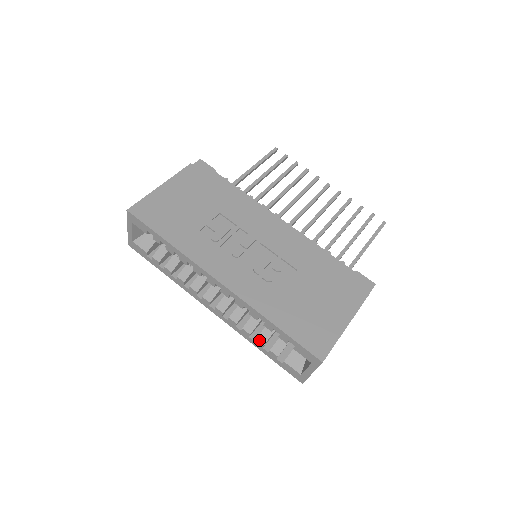
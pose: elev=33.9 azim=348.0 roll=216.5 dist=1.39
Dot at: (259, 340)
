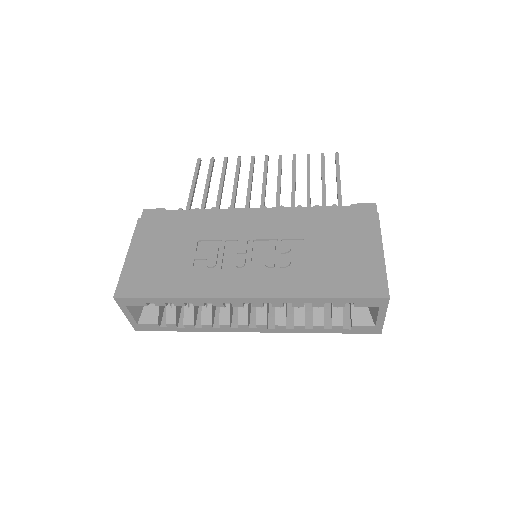
Dot at: (316, 324)
